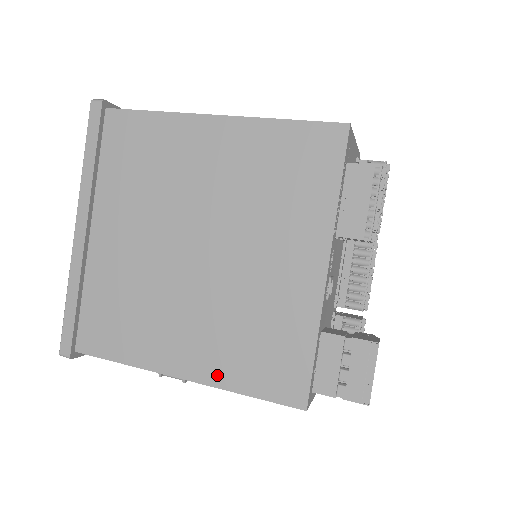
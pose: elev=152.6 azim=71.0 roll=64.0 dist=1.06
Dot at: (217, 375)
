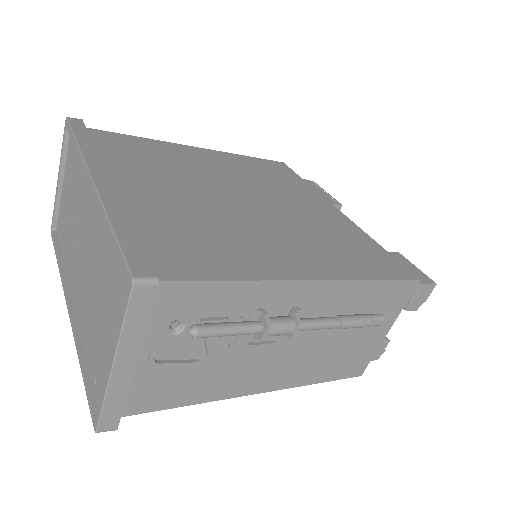
Dot at: (341, 271)
